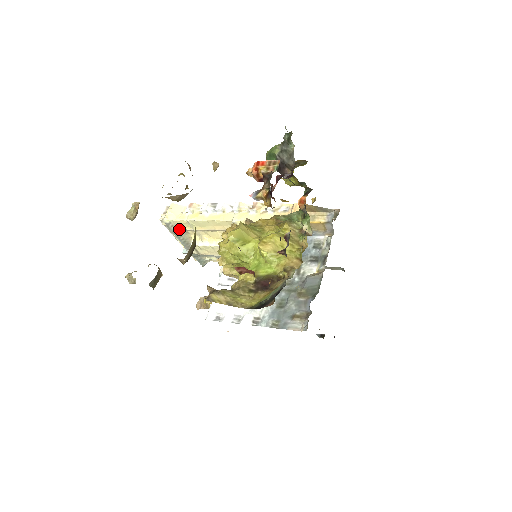
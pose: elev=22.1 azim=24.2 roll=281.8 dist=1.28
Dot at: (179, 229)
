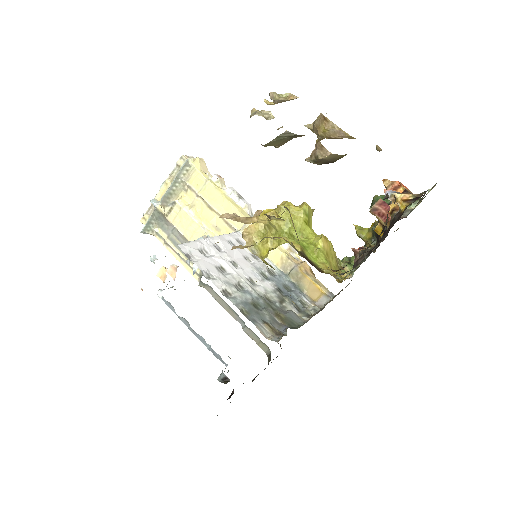
Dot at: (186, 179)
